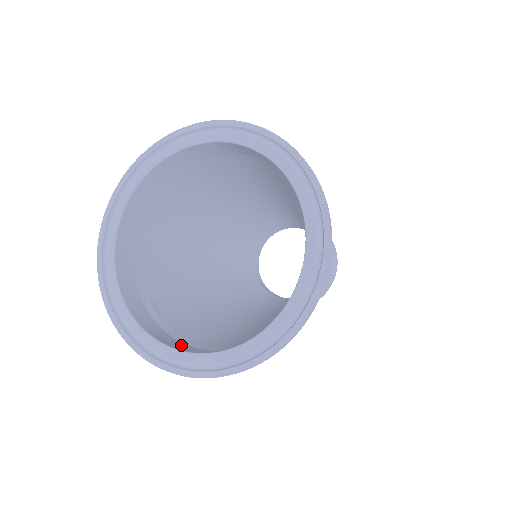
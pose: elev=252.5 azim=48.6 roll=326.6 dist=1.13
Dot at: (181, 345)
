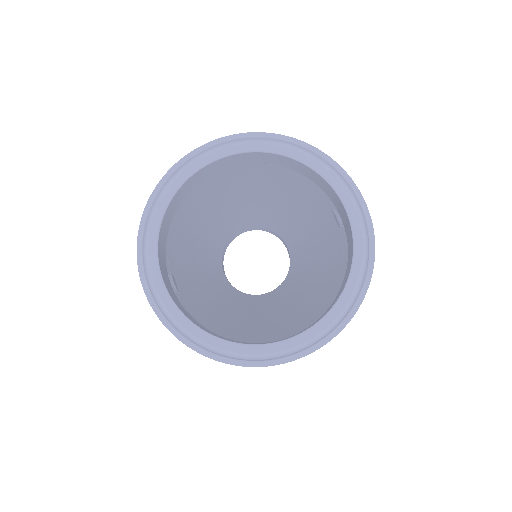
Dot at: (202, 326)
